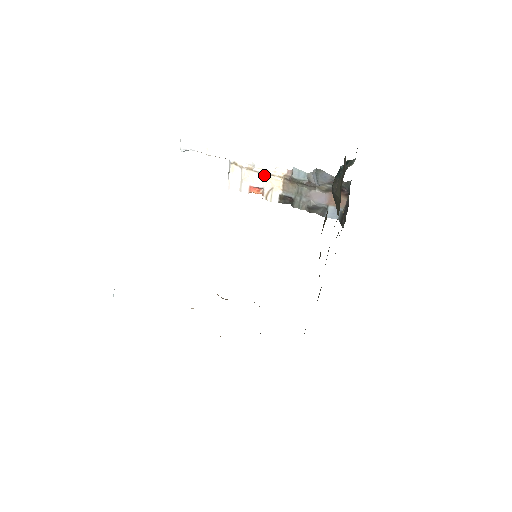
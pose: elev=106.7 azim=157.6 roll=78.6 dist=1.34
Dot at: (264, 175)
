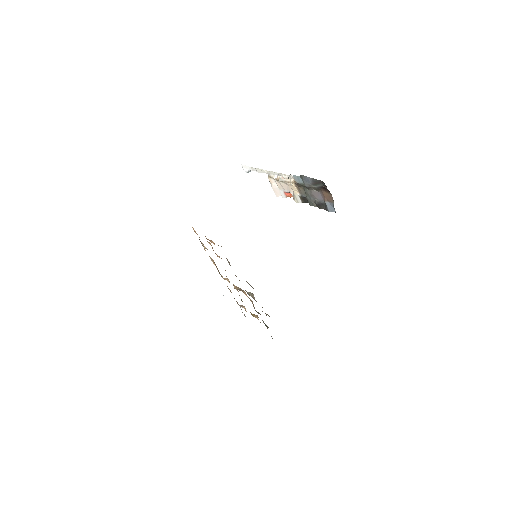
Dot at: (285, 183)
